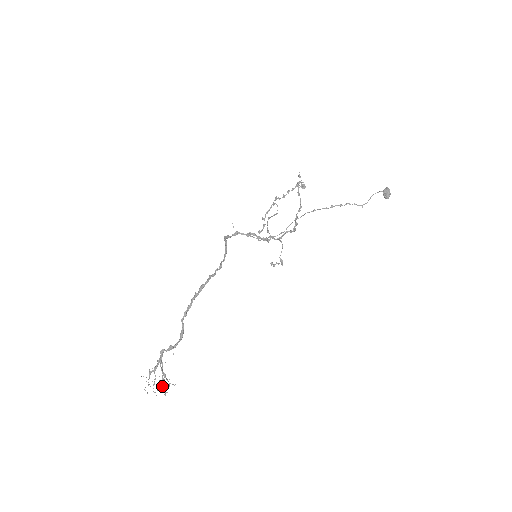
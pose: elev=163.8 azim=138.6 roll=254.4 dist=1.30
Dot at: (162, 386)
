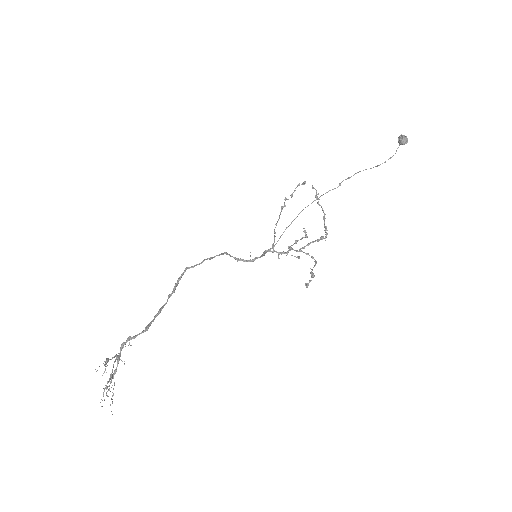
Dot at: occluded
